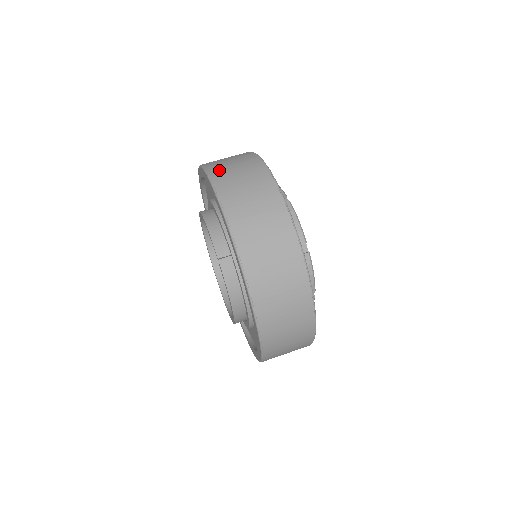
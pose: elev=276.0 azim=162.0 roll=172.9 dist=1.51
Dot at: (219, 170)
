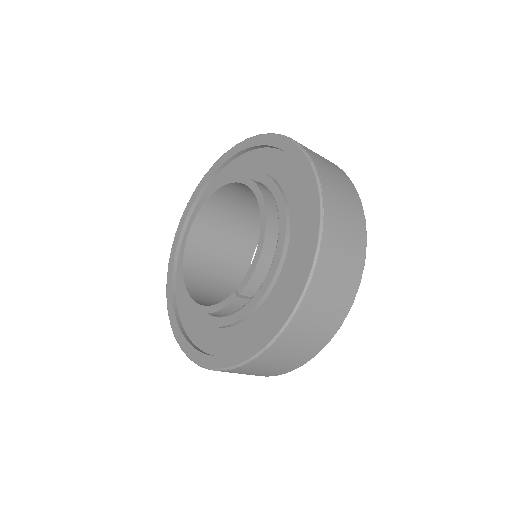
Dot at: (332, 243)
